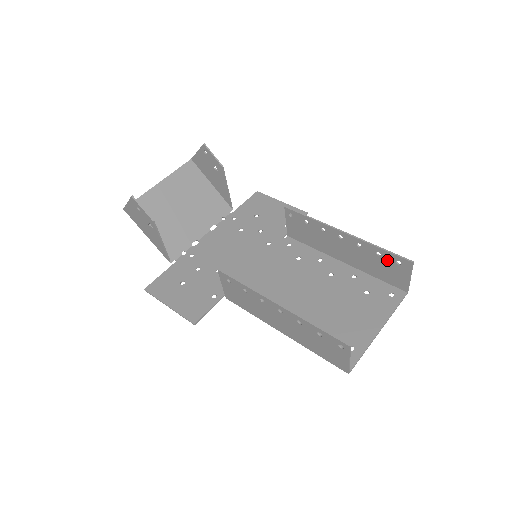
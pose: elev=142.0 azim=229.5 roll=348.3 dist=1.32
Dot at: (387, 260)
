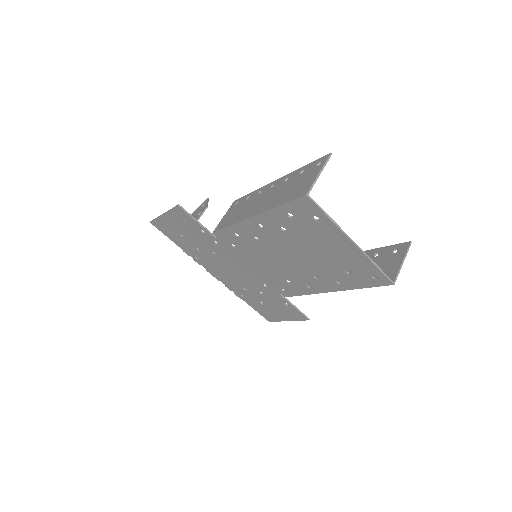
Dot at: (383, 256)
